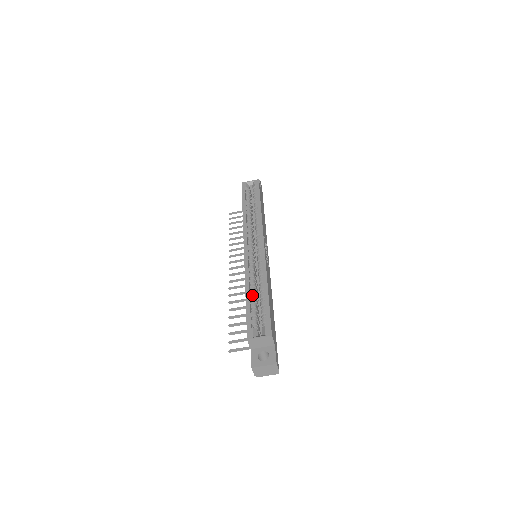
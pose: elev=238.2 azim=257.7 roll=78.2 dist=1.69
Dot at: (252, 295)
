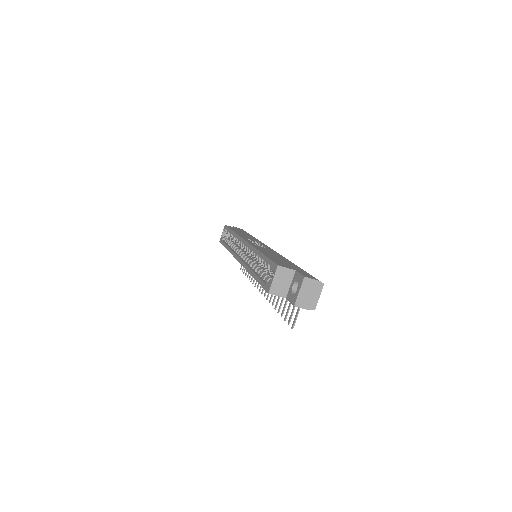
Dot at: (257, 271)
